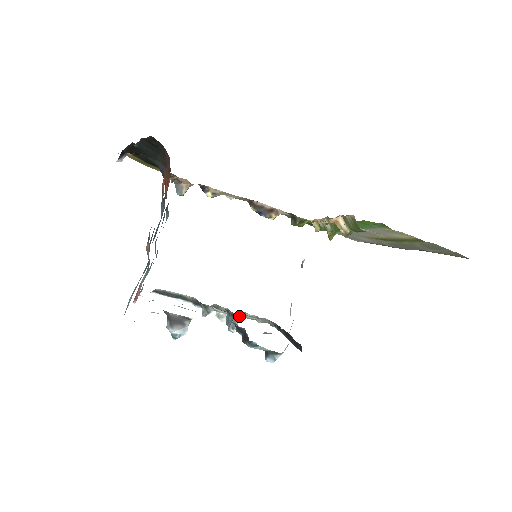
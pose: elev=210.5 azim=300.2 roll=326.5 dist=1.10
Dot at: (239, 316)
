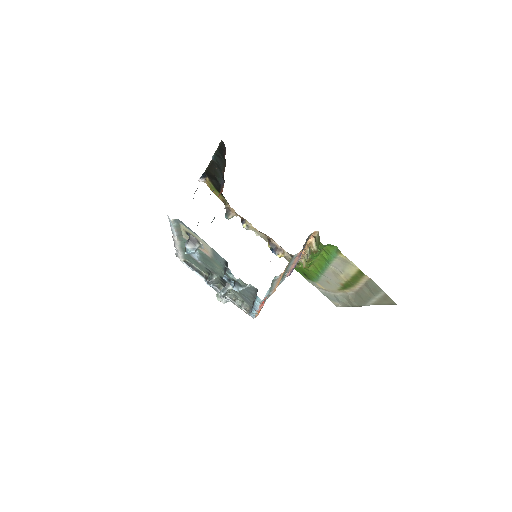
Dot at: (230, 286)
